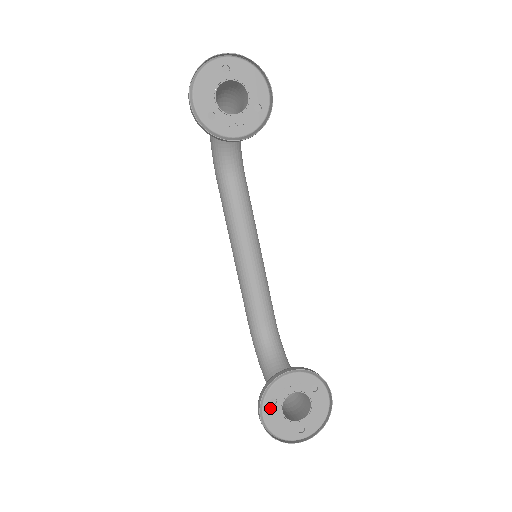
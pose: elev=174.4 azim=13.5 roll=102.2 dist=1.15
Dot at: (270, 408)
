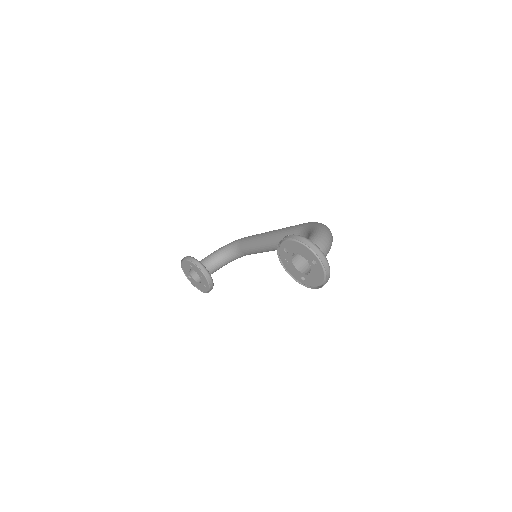
Dot at: (189, 264)
